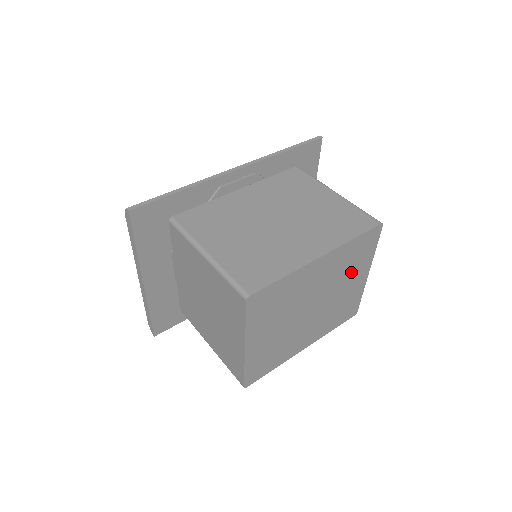
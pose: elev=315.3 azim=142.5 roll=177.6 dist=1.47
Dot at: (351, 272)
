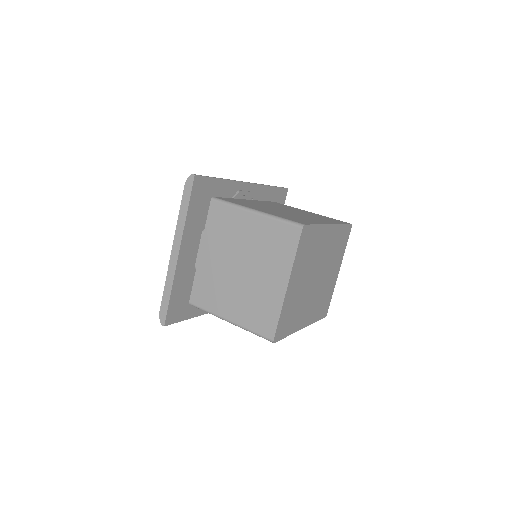
Dot at: (335, 260)
